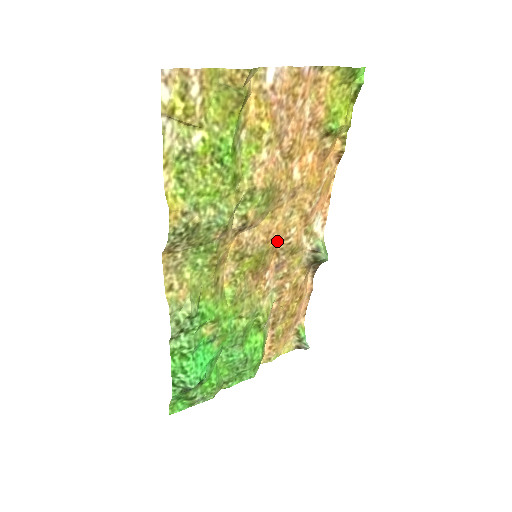
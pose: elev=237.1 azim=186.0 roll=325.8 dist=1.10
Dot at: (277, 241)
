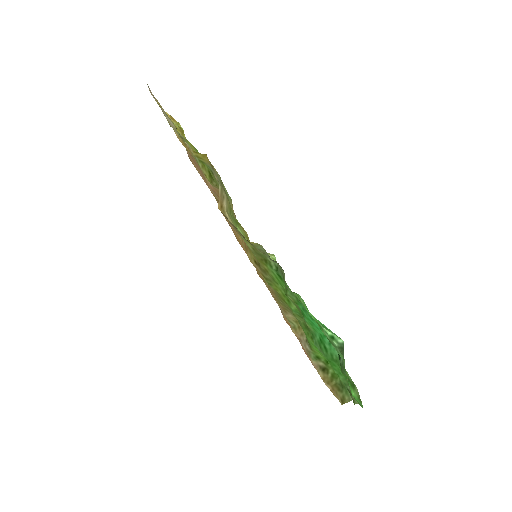
Dot at: occluded
